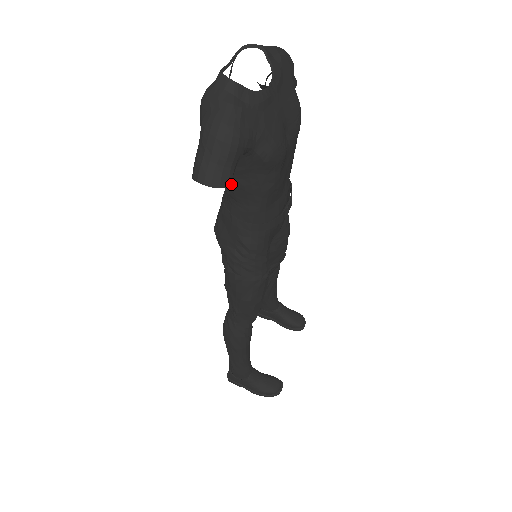
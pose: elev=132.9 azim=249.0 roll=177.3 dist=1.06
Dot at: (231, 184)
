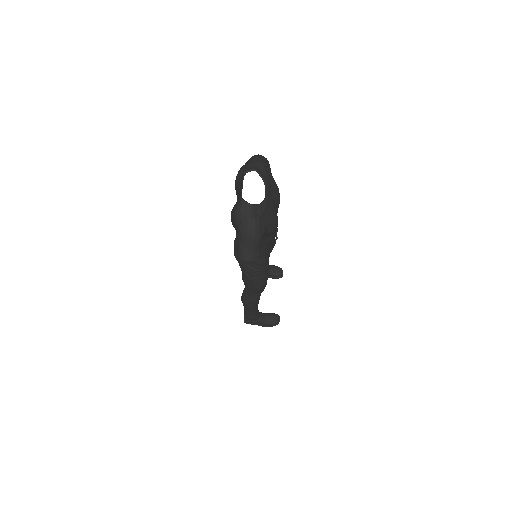
Dot at: (259, 255)
